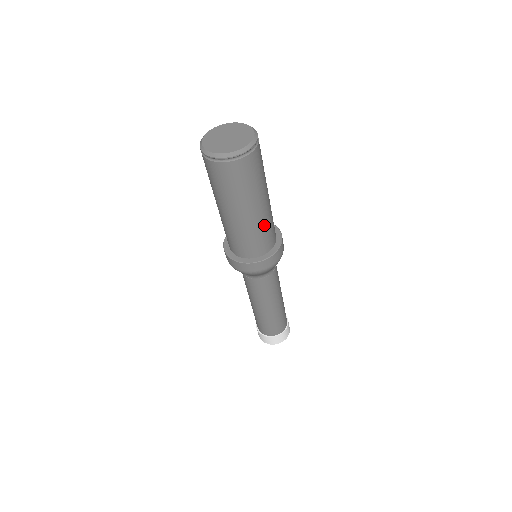
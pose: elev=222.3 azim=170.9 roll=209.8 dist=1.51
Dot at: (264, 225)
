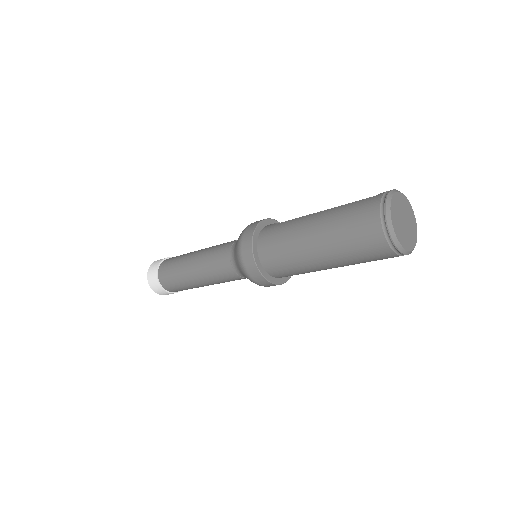
Dot at: occluded
